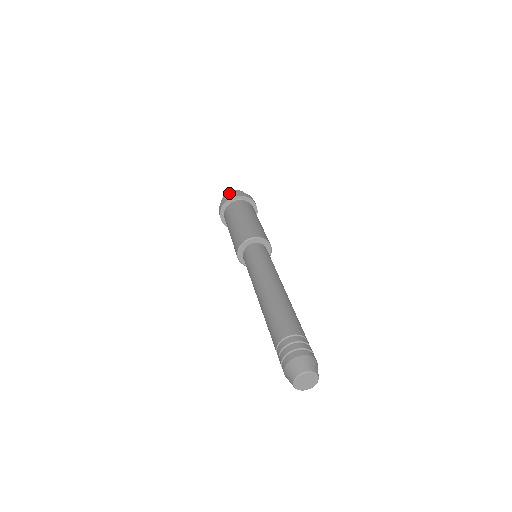
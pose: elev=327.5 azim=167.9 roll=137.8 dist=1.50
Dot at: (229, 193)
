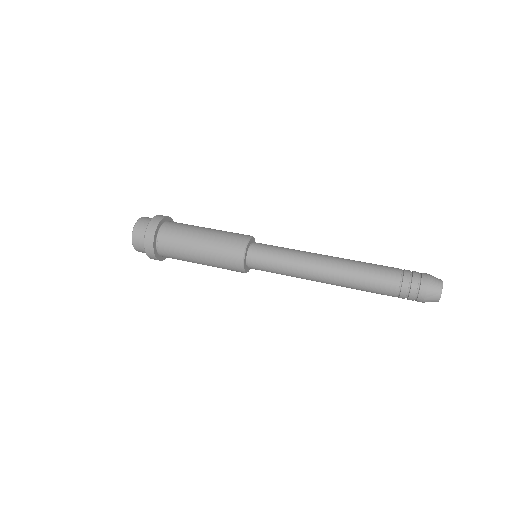
Dot at: (136, 236)
